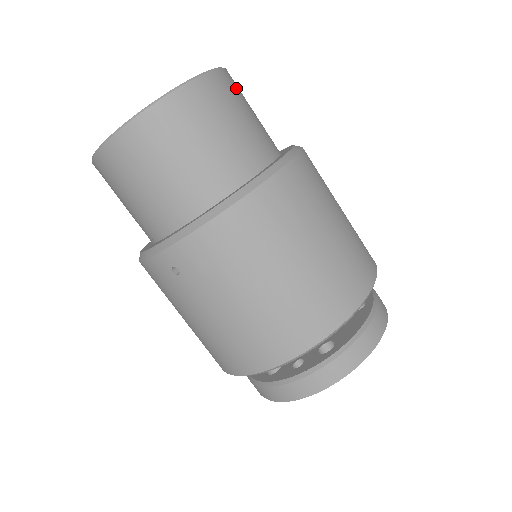
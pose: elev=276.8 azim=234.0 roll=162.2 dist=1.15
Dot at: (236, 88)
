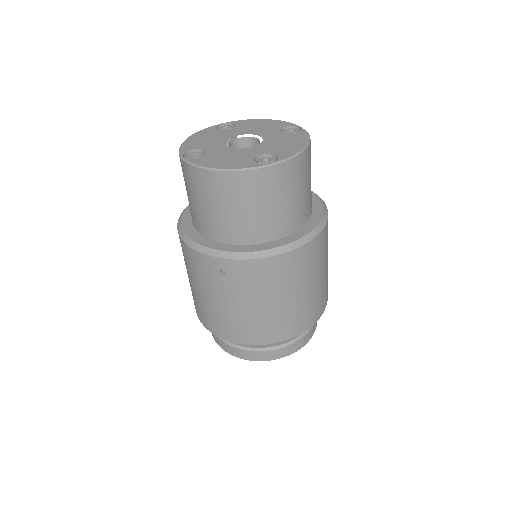
Dot at: occluded
